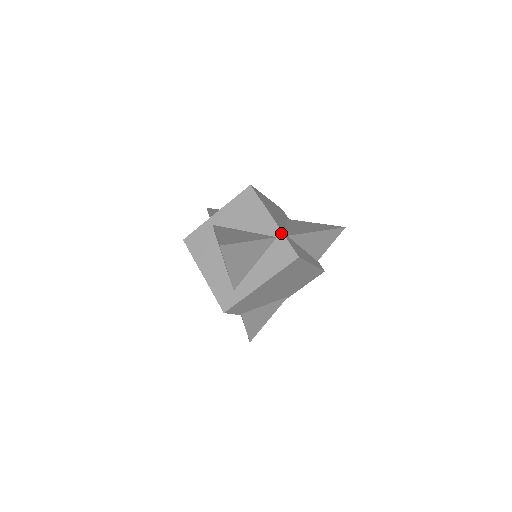
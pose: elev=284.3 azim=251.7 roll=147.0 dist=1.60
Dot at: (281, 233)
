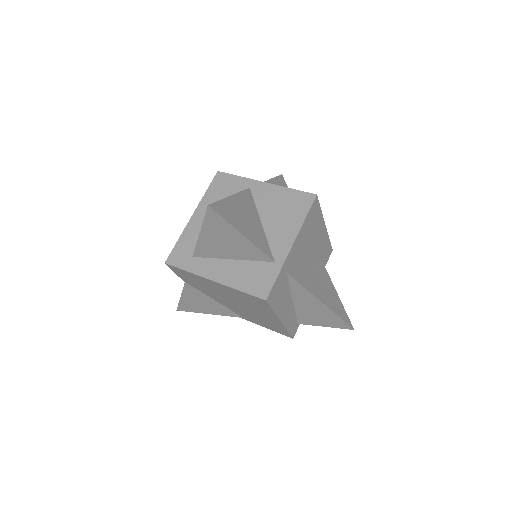
Dot at: (282, 263)
